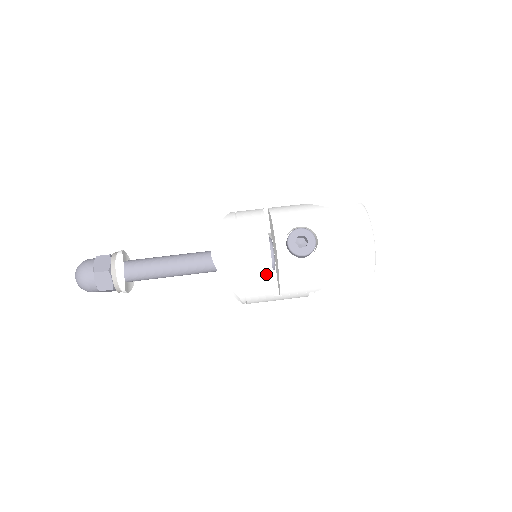
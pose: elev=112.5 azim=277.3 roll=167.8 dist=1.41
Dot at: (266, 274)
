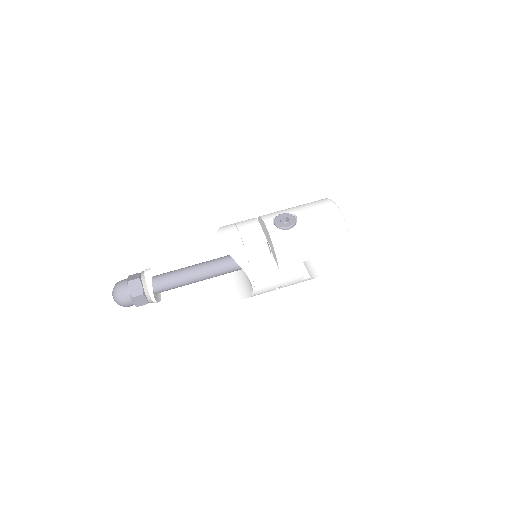
Dot at: (263, 246)
